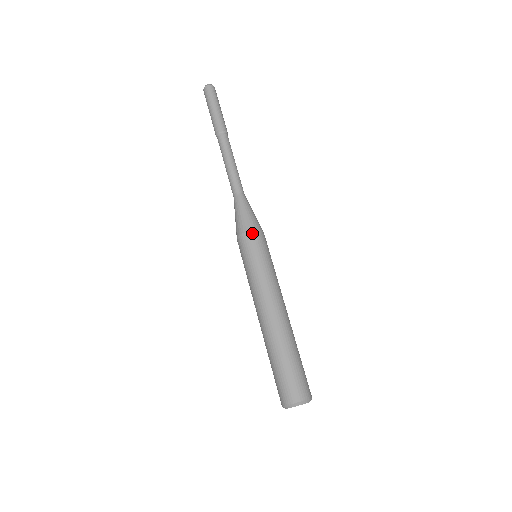
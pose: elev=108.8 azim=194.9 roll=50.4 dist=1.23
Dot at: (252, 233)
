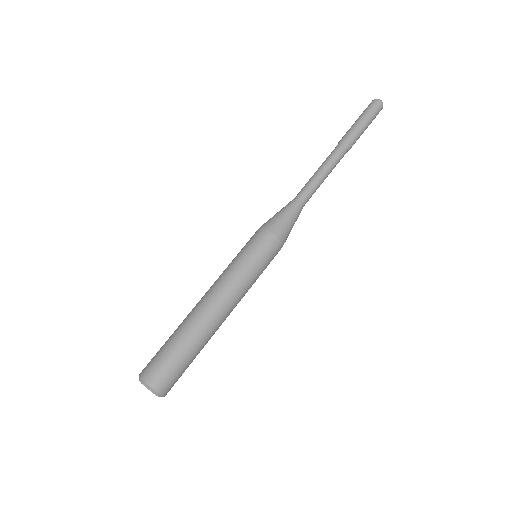
Dot at: (272, 237)
